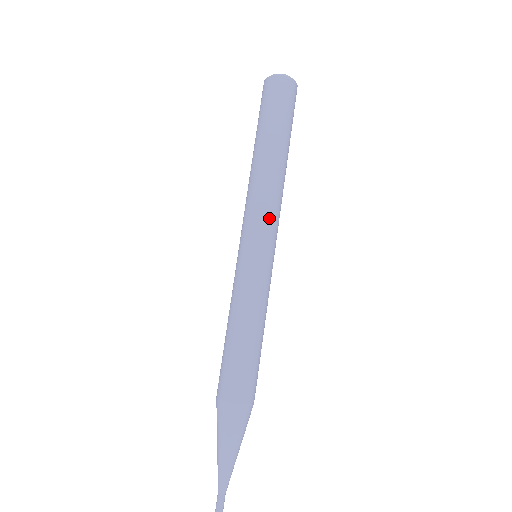
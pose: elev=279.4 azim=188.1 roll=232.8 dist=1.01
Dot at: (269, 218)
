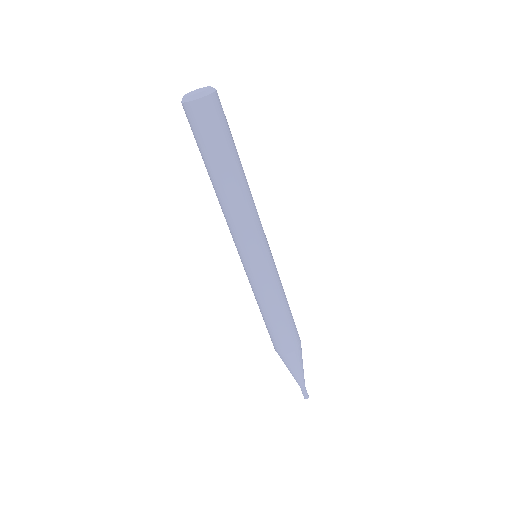
Dot at: (251, 235)
